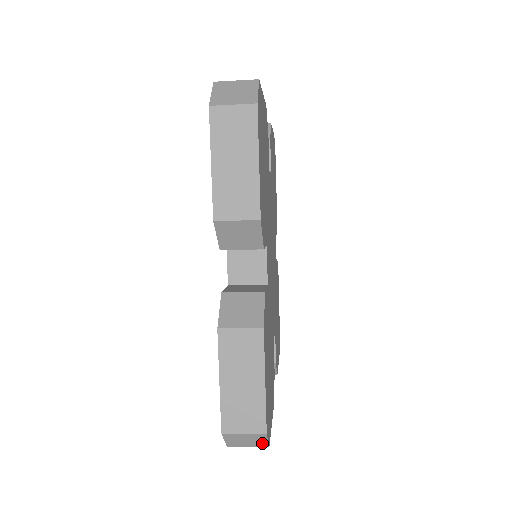
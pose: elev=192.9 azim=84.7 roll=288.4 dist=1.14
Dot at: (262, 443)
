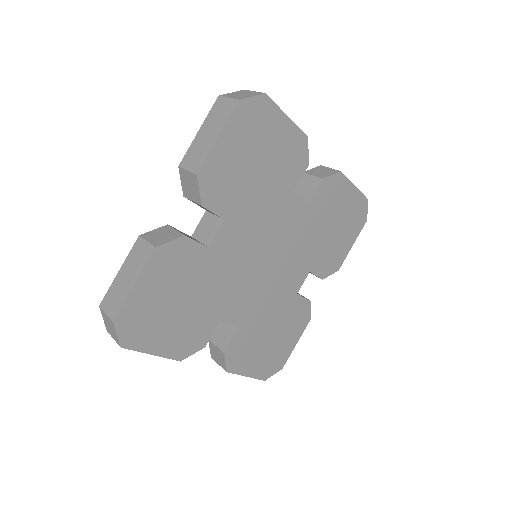
Dot at: (116, 337)
